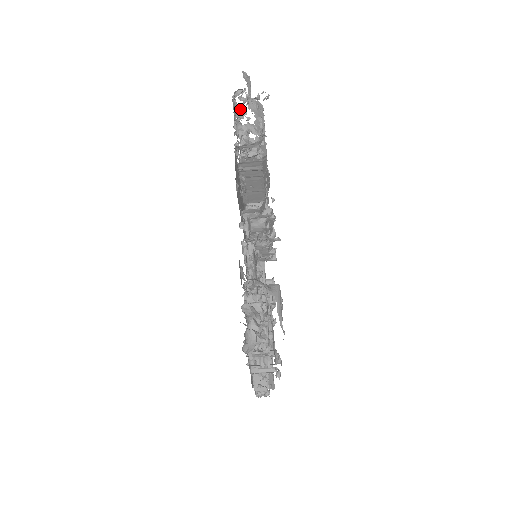
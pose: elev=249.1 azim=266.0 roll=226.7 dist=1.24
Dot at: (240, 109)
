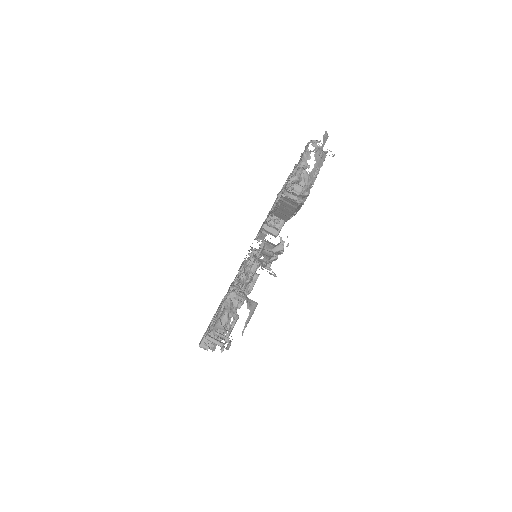
Dot at: (308, 154)
